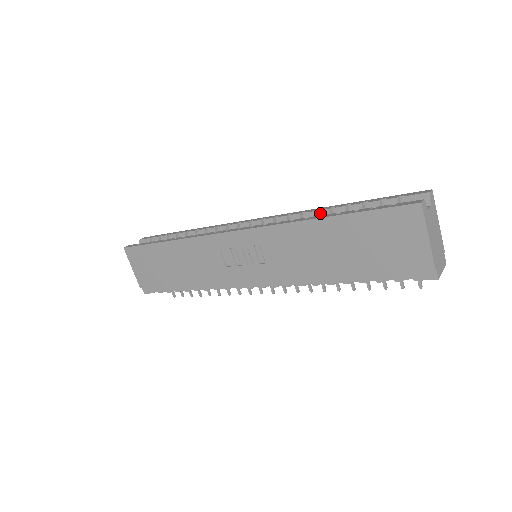
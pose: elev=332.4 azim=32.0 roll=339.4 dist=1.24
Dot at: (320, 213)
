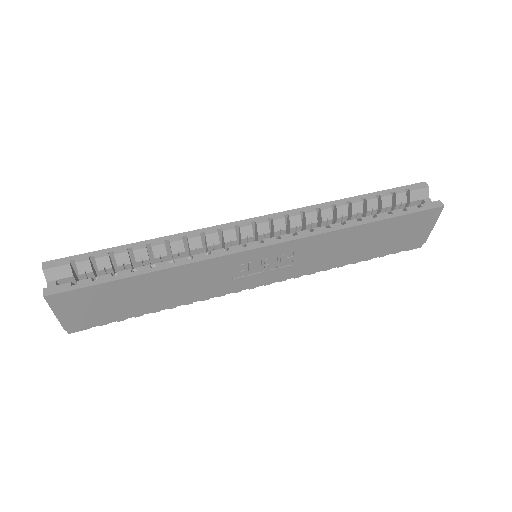
Dot at: (338, 209)
